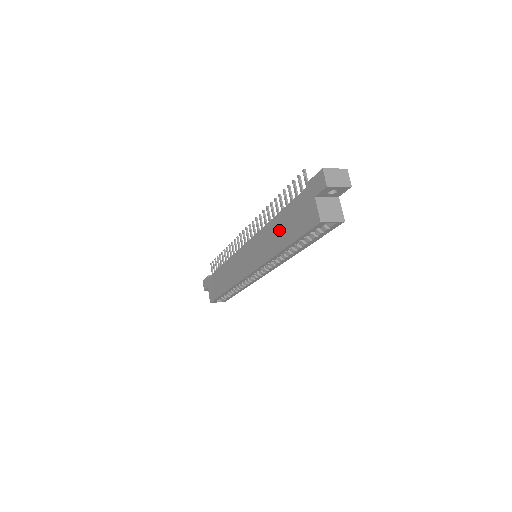
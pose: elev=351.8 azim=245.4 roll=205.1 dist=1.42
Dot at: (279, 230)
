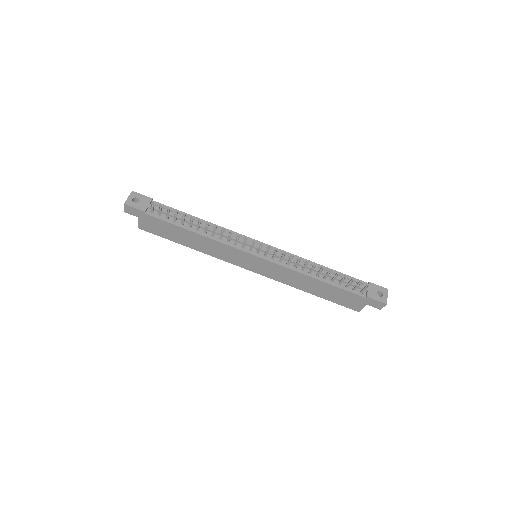
Dot at: (316, 287)
